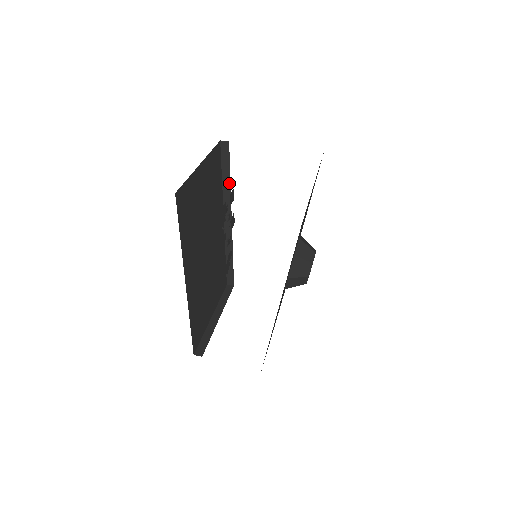
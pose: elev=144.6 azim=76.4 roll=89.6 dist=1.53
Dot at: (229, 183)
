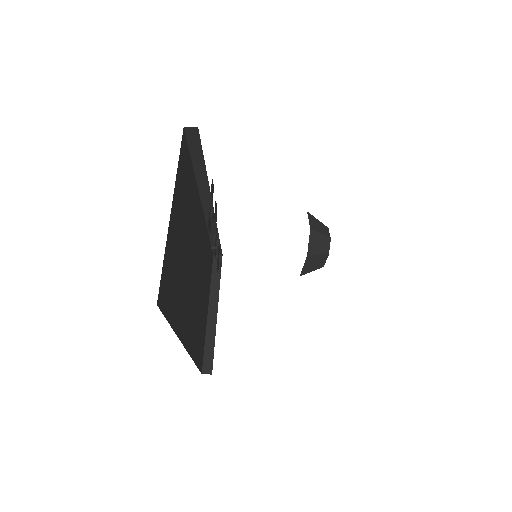
Dot at: (204, 171)
